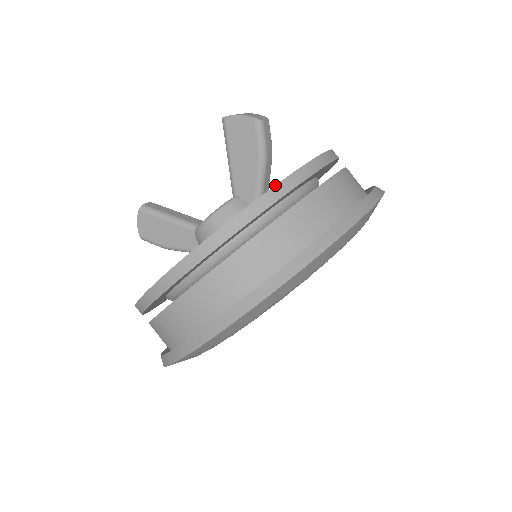
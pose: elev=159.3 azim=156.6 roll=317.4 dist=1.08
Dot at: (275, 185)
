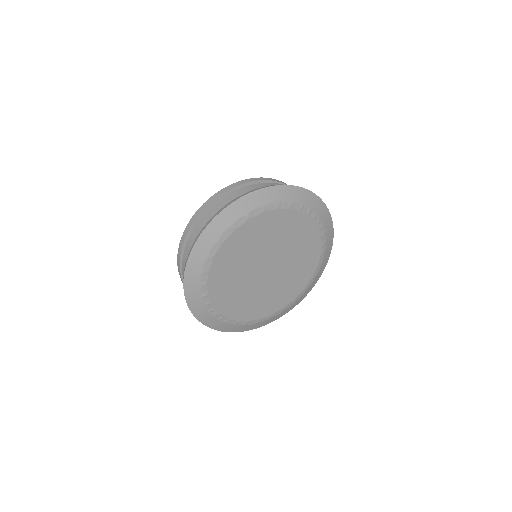
Dot at: (268, 178)
